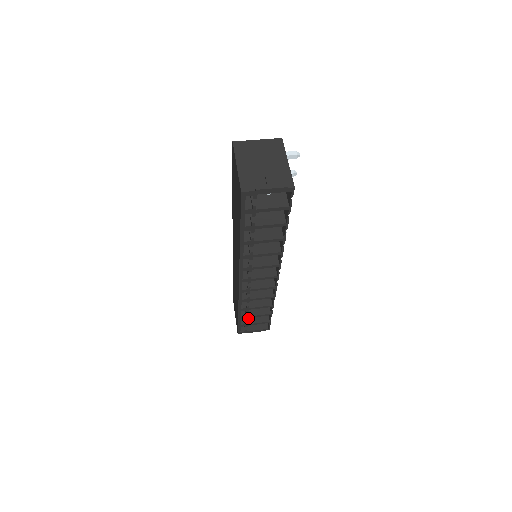
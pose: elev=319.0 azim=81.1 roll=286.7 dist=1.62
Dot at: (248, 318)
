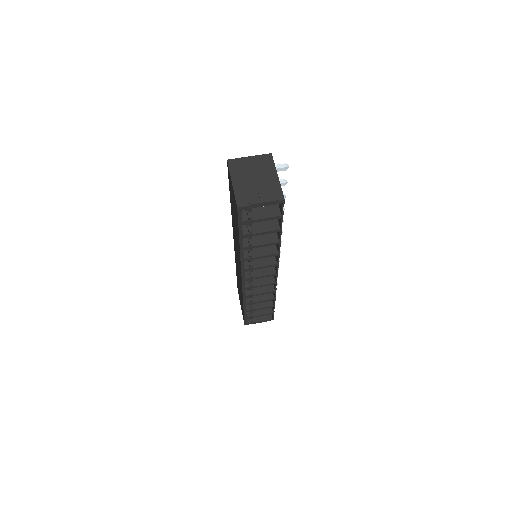
Dot at: (253, 311)
